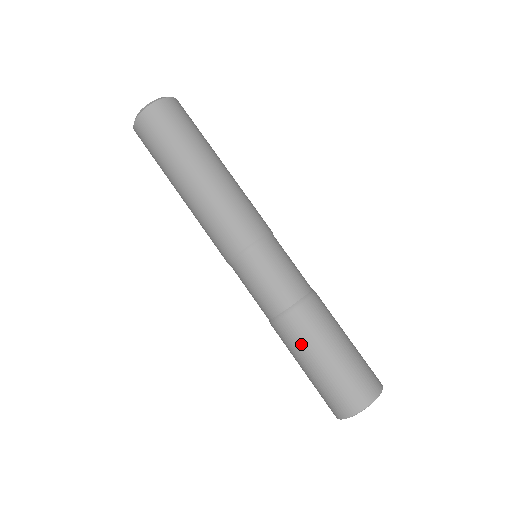
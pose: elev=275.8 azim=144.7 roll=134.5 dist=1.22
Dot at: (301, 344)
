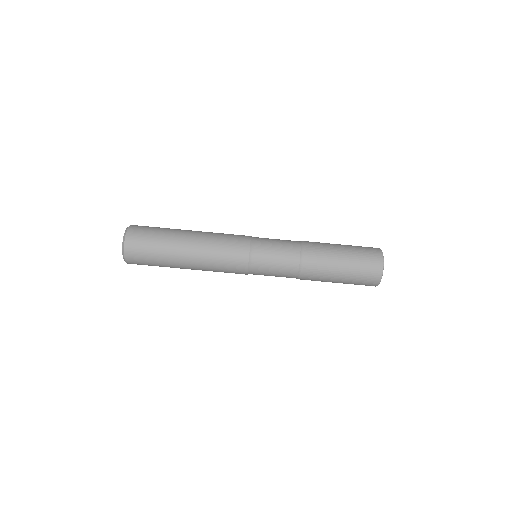
Dot at: (324, 272)
